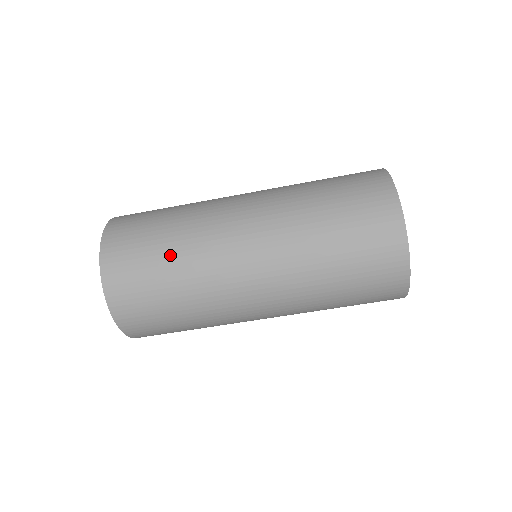
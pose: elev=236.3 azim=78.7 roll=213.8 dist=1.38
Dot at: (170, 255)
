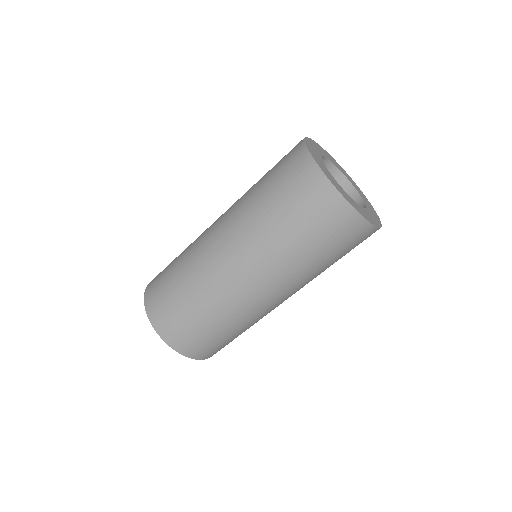
Dot at: (189, 296)
